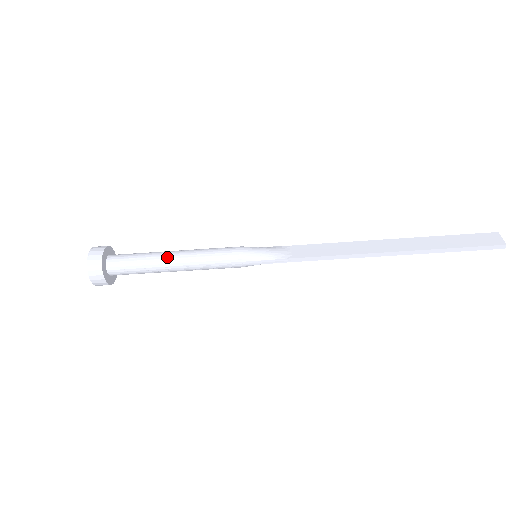
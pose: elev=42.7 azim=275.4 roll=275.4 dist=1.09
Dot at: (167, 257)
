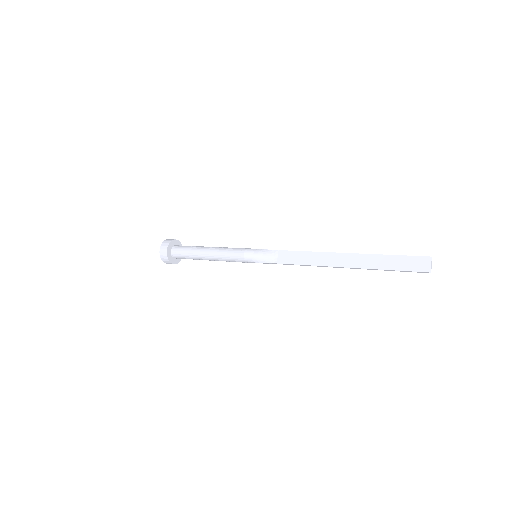
Dot at: (202, 255)
